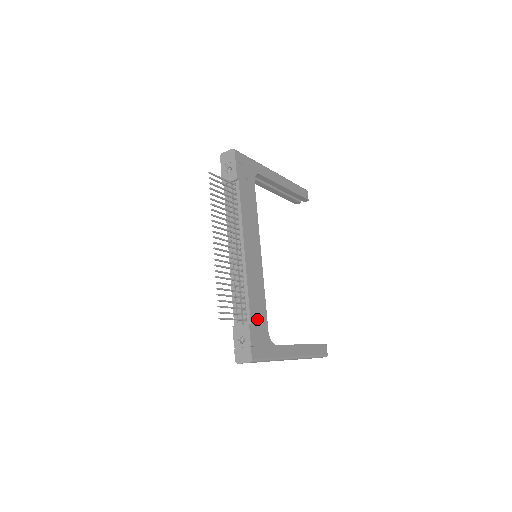
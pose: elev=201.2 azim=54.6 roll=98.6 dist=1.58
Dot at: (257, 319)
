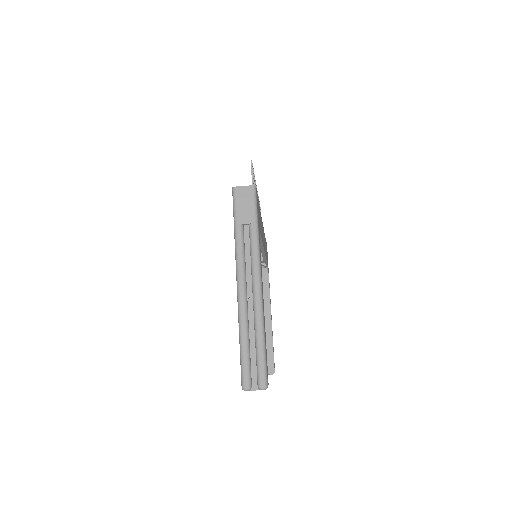
Dot at: occluded
